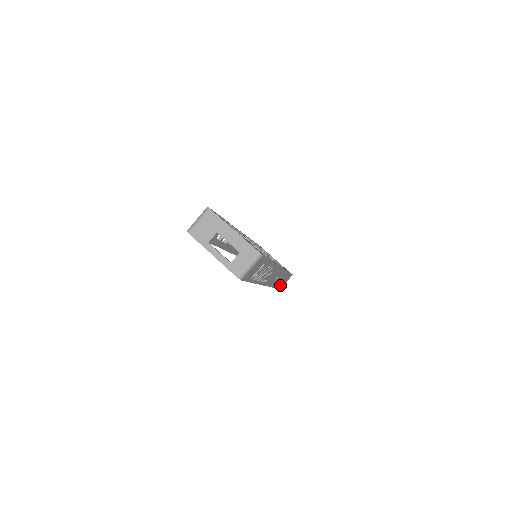
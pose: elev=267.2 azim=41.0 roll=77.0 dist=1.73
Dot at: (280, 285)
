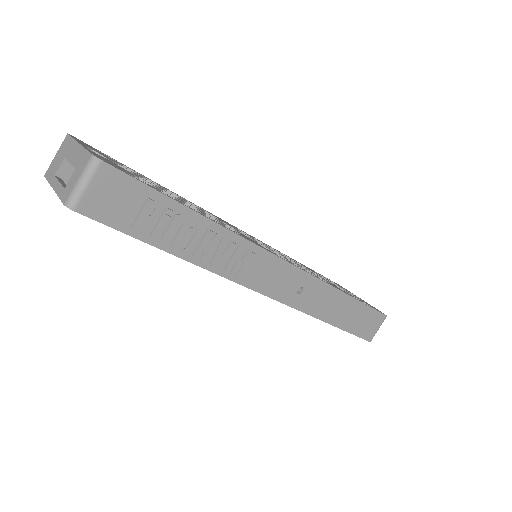
Dot at: (355, 328)
